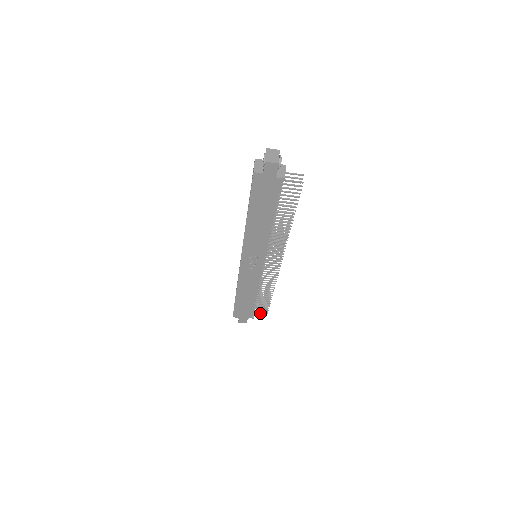
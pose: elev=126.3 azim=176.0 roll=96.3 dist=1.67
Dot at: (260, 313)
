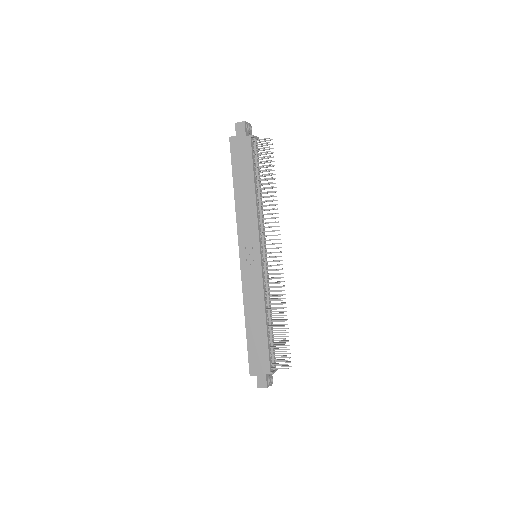
Dot at: (279, 364)
